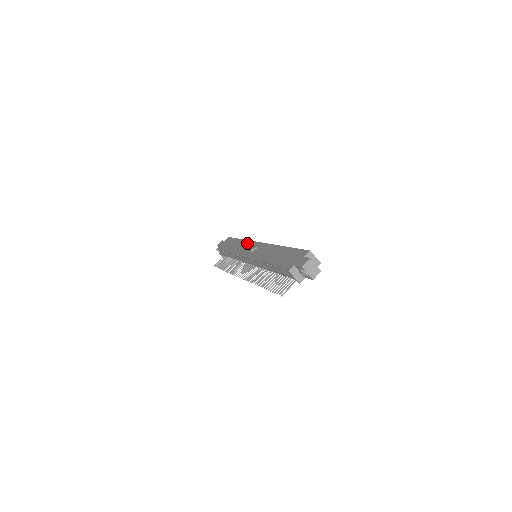
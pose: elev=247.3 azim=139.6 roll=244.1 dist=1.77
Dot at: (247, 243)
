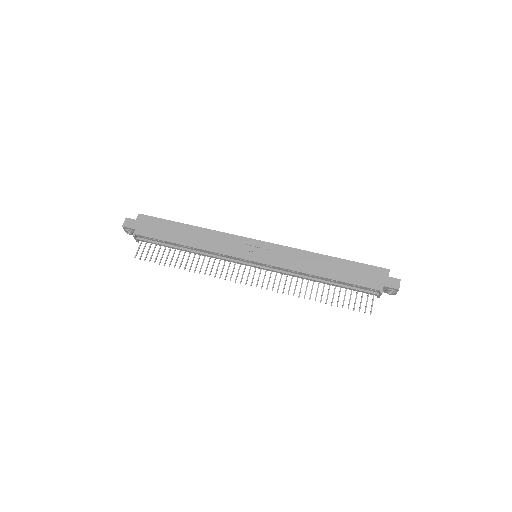
Dot at: (227, 237)
